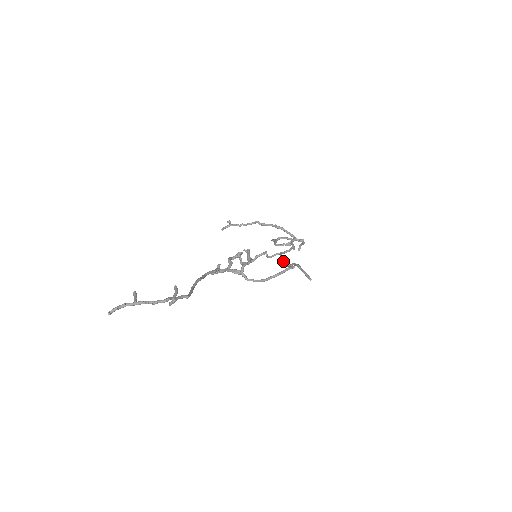
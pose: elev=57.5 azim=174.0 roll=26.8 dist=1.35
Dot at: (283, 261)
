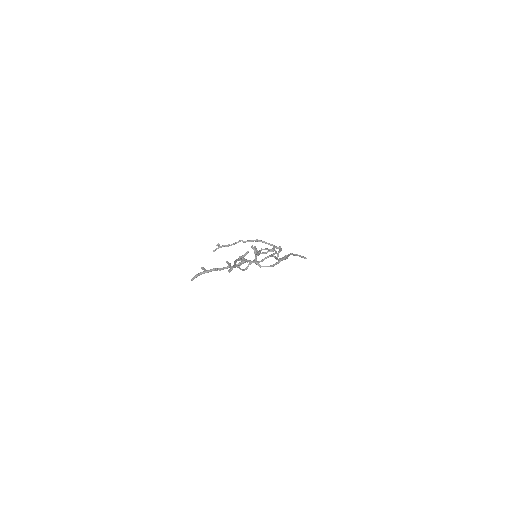
Dot at: (275, 258)
